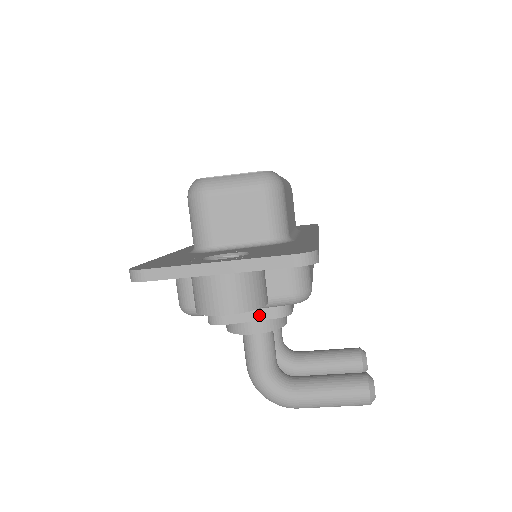
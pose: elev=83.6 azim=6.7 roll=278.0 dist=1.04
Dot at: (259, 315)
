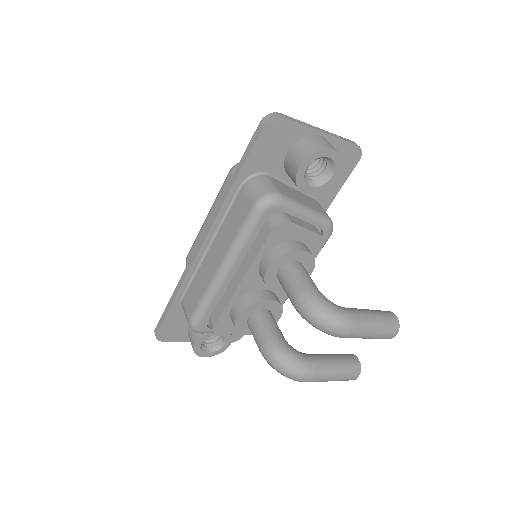
Dot at: (310, 228)
